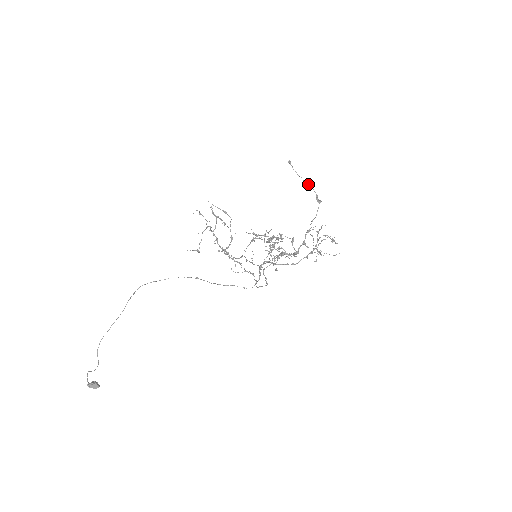
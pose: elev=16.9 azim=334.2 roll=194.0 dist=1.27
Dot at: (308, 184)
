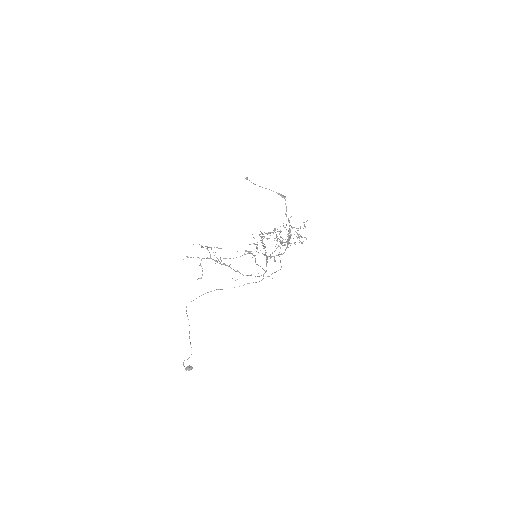
Dot at: occluded
